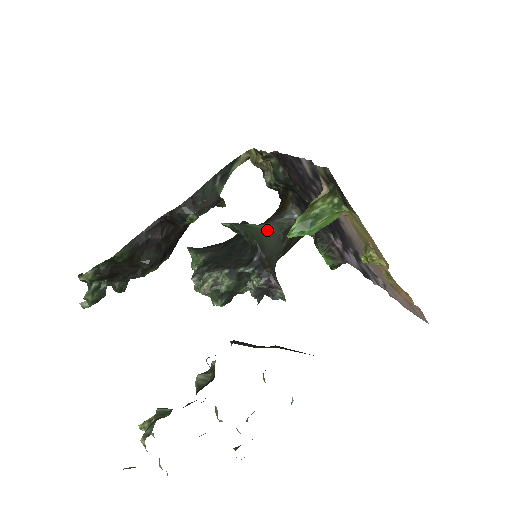
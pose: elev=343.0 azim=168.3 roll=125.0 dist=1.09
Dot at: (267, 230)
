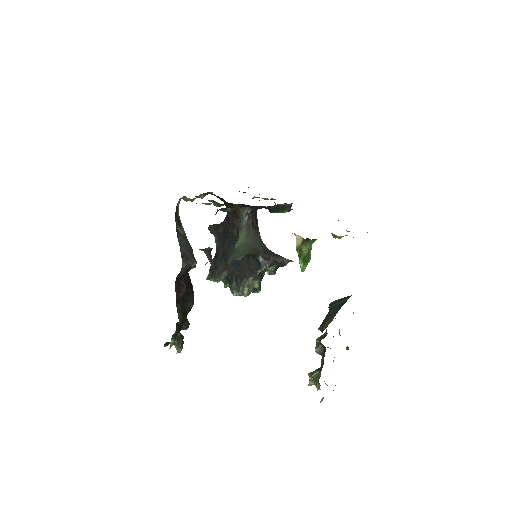
Dot at: (246, 237)
